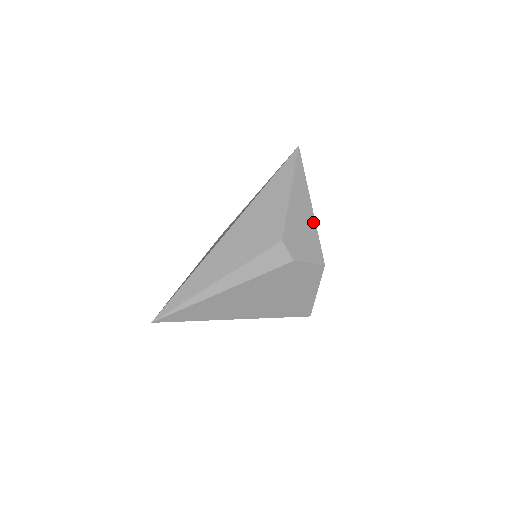
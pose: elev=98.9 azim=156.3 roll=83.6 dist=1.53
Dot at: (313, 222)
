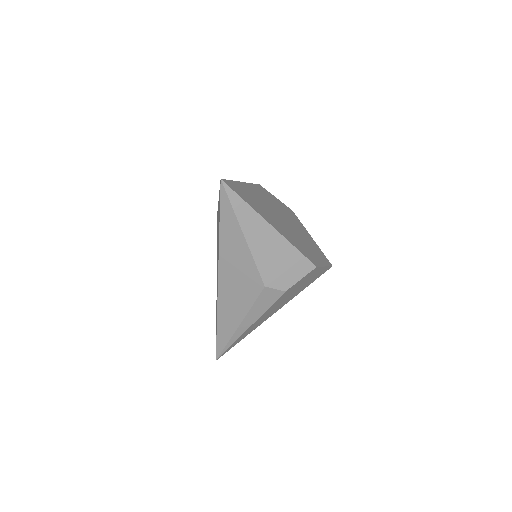
Dot at: (284, 241)
